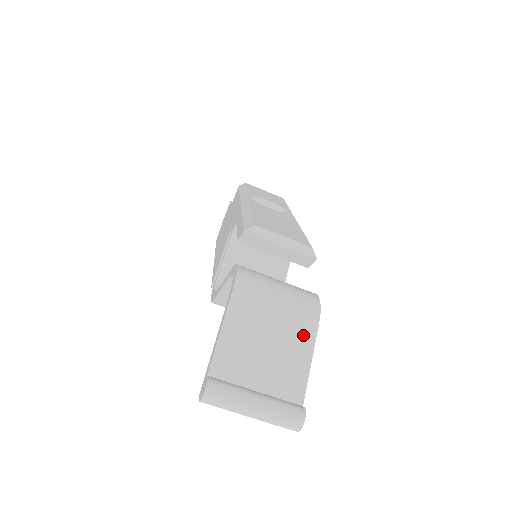
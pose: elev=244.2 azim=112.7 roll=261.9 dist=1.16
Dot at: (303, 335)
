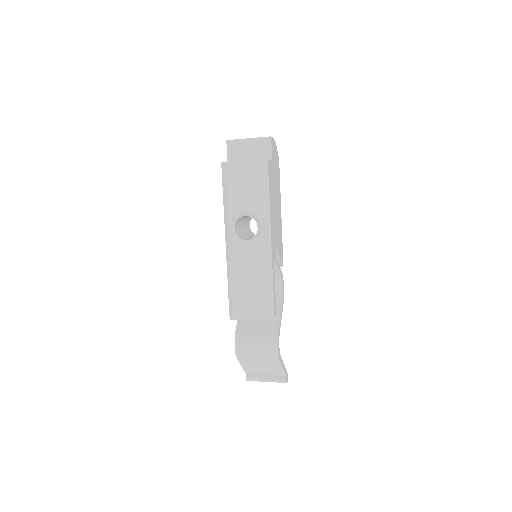
Dot at: (275, 364)
